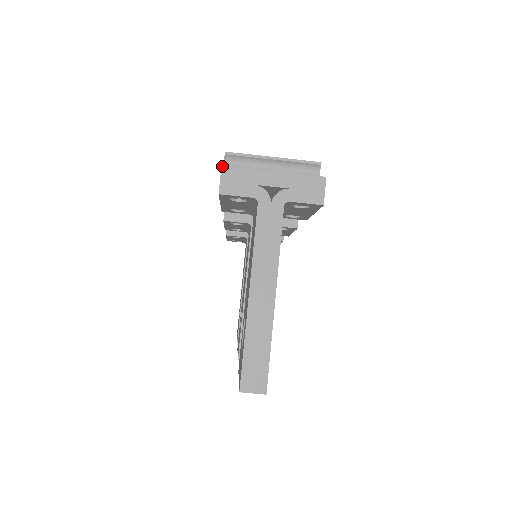
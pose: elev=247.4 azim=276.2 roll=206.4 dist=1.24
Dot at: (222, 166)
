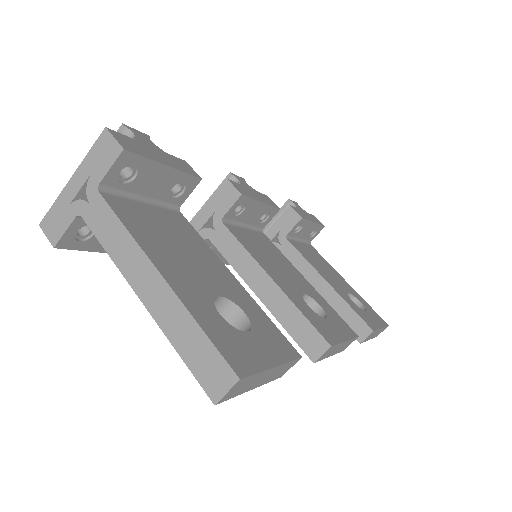
Dot at: (39, 225)
